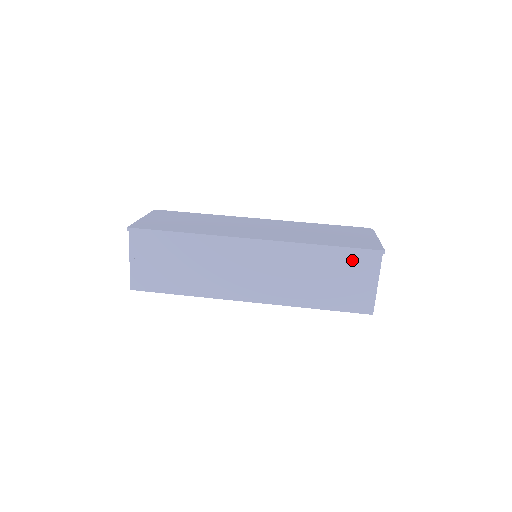
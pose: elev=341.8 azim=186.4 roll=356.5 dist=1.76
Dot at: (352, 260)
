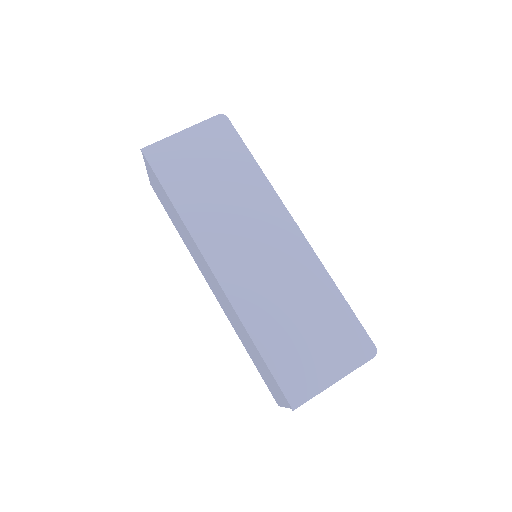
Dot at: (271, 377)
